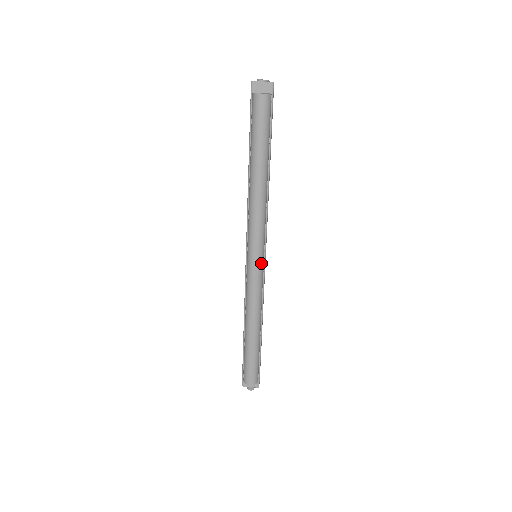
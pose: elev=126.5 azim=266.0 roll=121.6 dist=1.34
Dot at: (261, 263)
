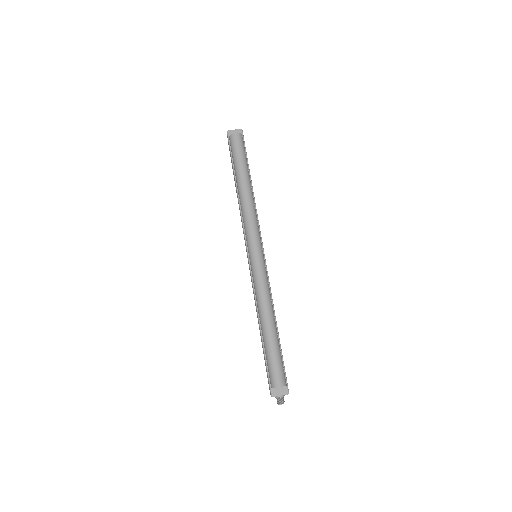
Dot at: (262, 255)
